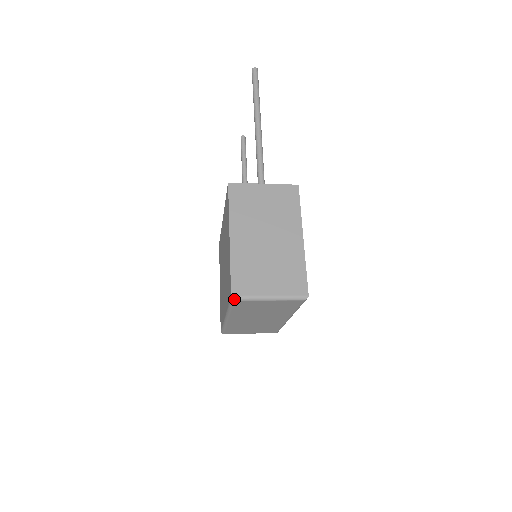
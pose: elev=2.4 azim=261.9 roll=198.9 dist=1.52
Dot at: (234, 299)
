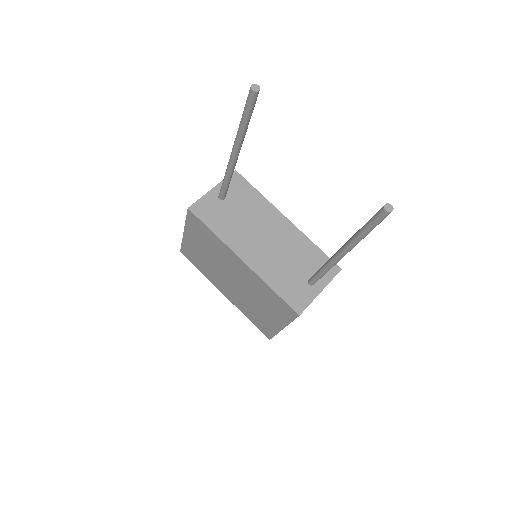
Dot at: occluded
